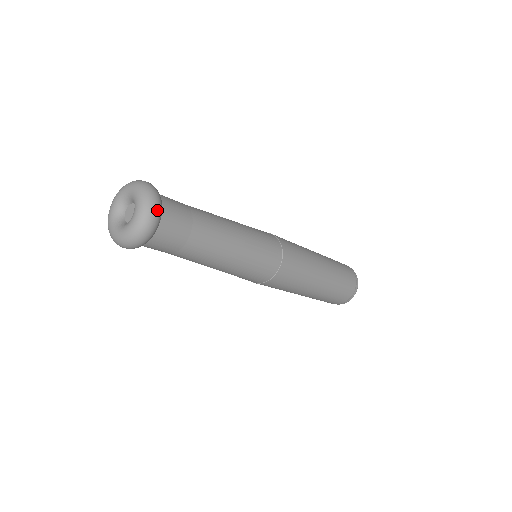
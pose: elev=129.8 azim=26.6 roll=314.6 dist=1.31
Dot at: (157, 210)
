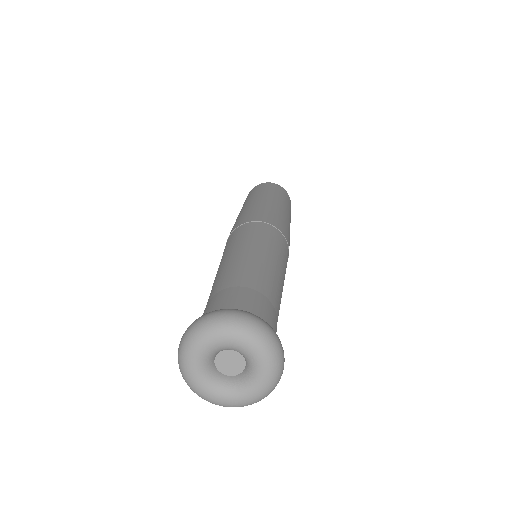
Dot at: (267, 325)
